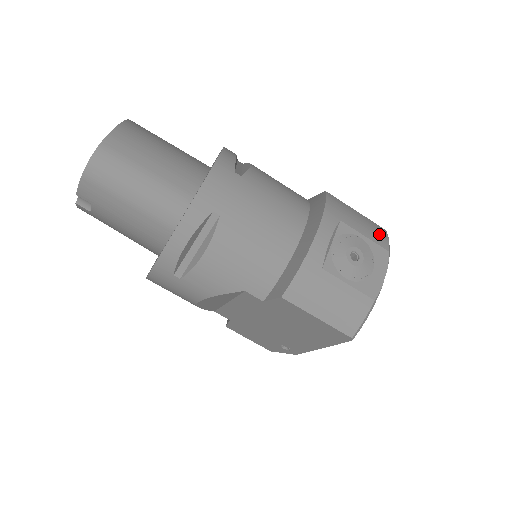
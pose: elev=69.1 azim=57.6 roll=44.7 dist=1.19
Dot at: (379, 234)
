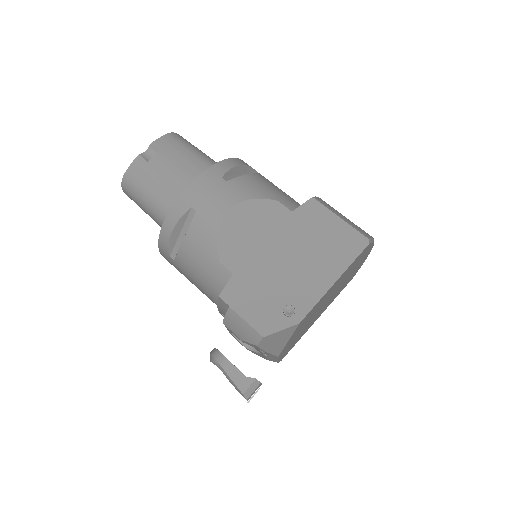
Dot at: occluded
